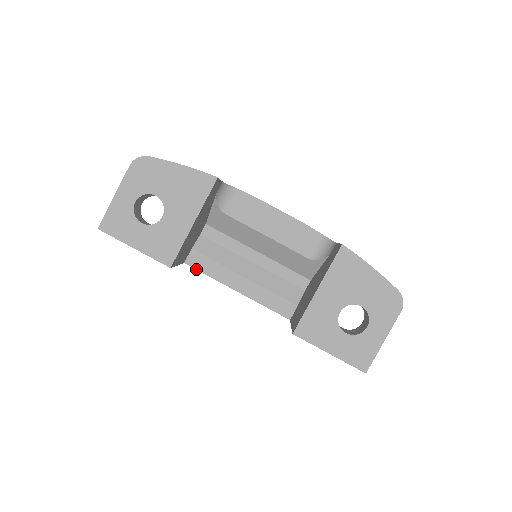
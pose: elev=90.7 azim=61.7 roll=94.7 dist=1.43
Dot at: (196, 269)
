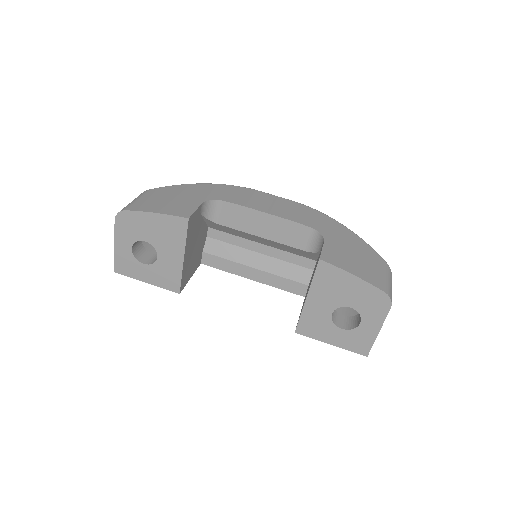
Dot at: occluded
